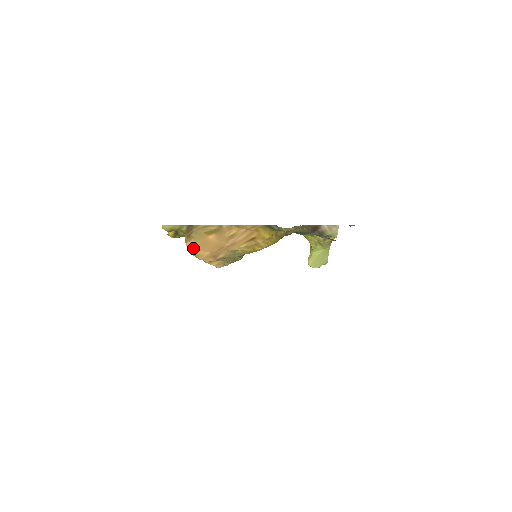
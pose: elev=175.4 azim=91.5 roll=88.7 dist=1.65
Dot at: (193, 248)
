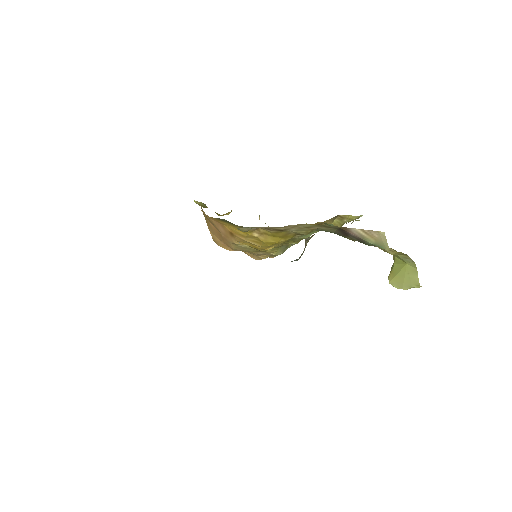
Dot at: (210, 231)
